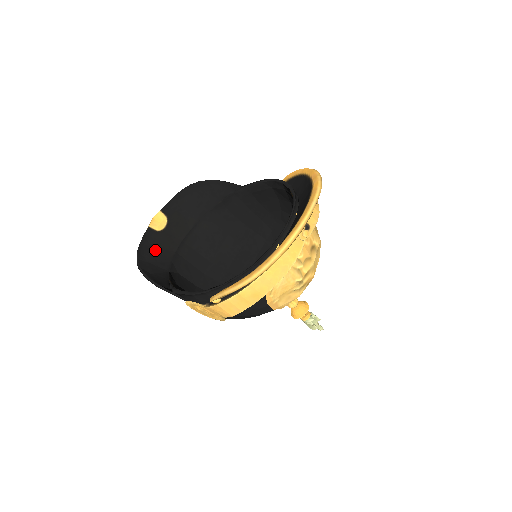
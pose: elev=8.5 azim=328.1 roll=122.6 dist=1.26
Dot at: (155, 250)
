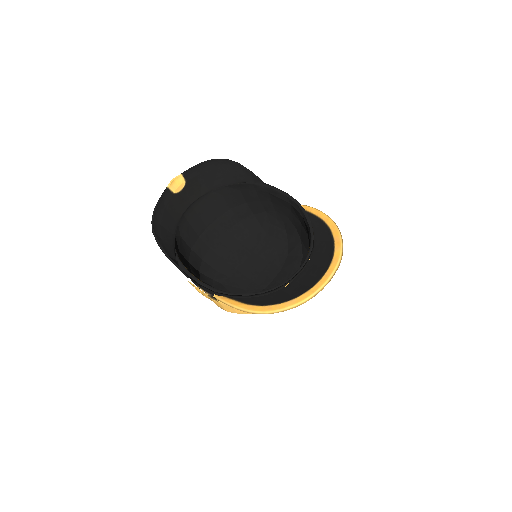
Dot at: (167, 211)
